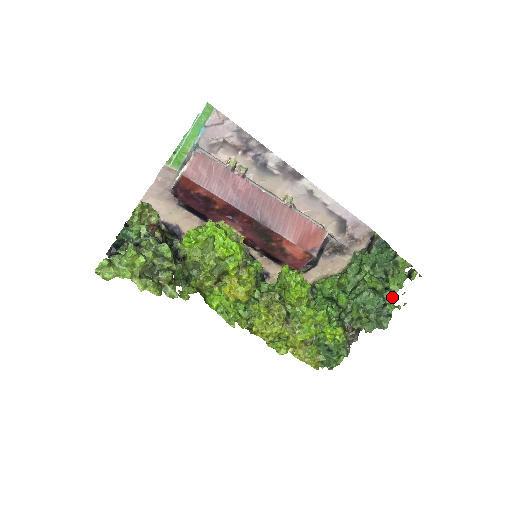
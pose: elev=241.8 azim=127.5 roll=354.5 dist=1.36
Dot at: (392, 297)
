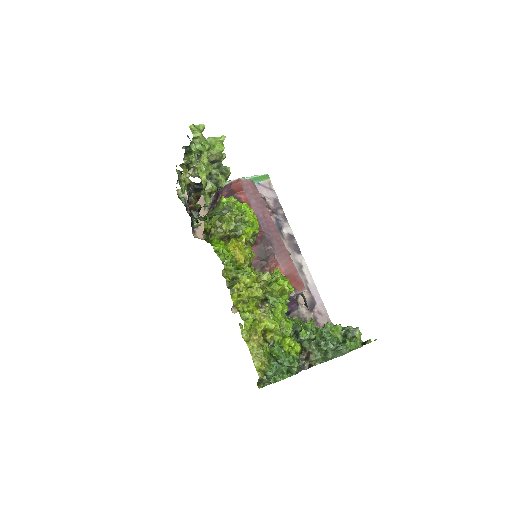
Dot at: occluded
